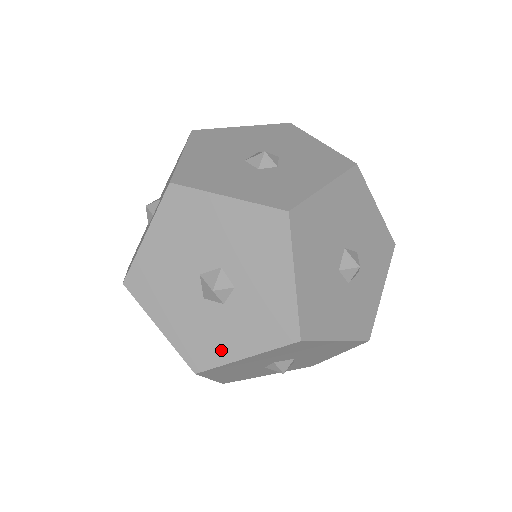
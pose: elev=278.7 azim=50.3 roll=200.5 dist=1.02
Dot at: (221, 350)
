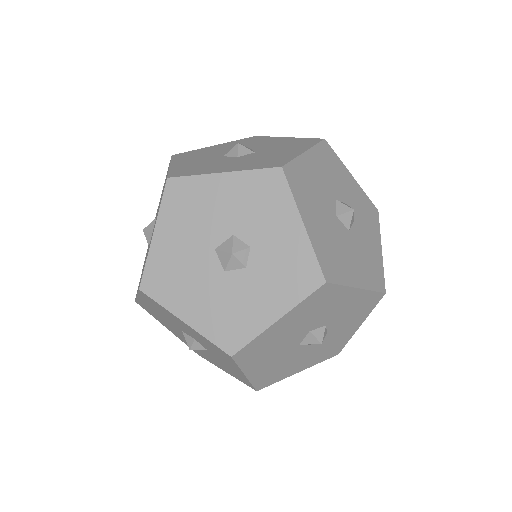
Dot at: (239, 375)
